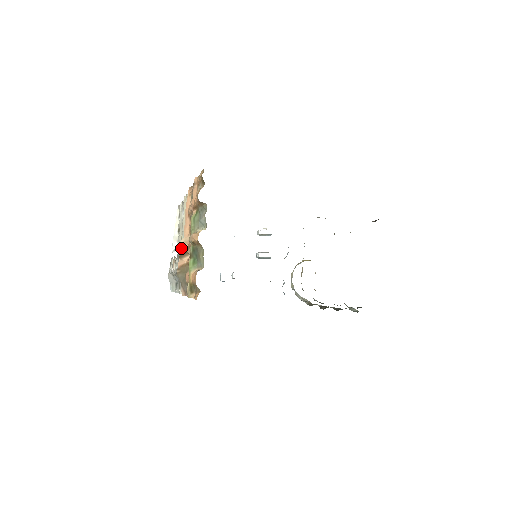
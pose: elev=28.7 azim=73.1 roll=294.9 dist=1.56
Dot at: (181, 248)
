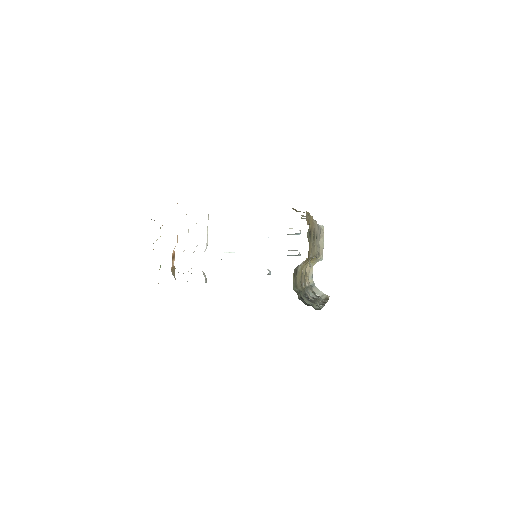
Dot at: (172, 253)
